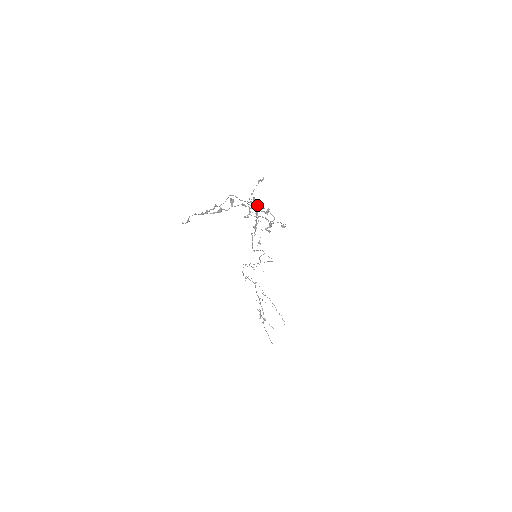
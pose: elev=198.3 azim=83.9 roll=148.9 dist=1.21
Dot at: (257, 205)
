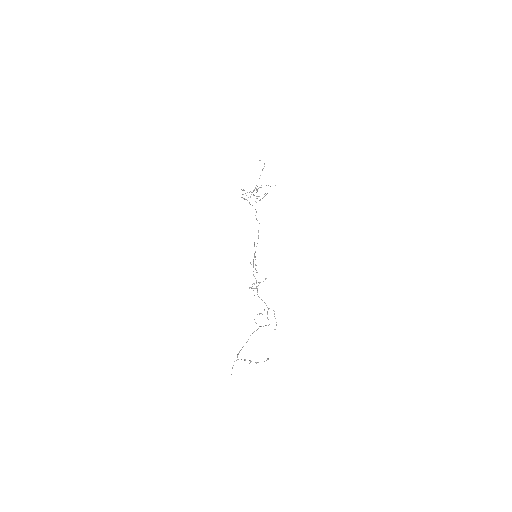
Dot at: (254, 246)
